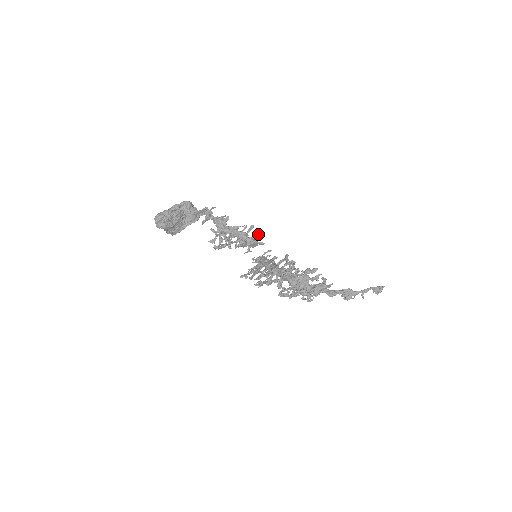
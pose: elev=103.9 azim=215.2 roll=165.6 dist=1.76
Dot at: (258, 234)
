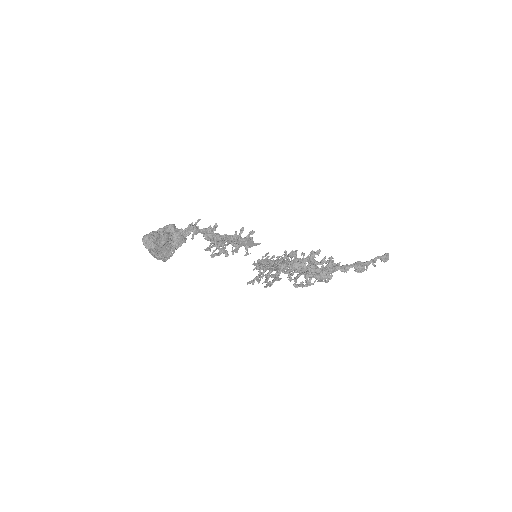
Dot at: (251, 233)
